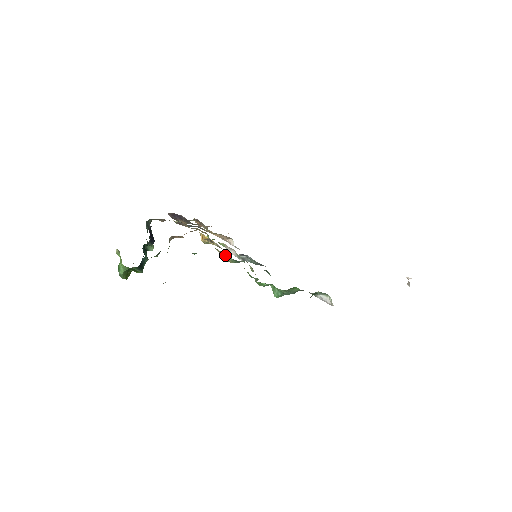
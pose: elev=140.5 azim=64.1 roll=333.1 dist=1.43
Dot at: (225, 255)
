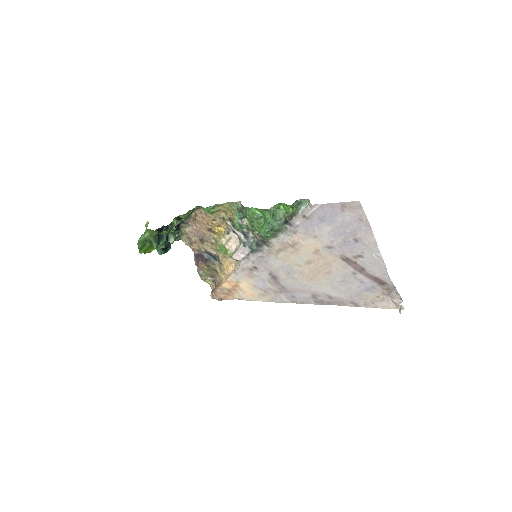
Dot at: (231, 214)
